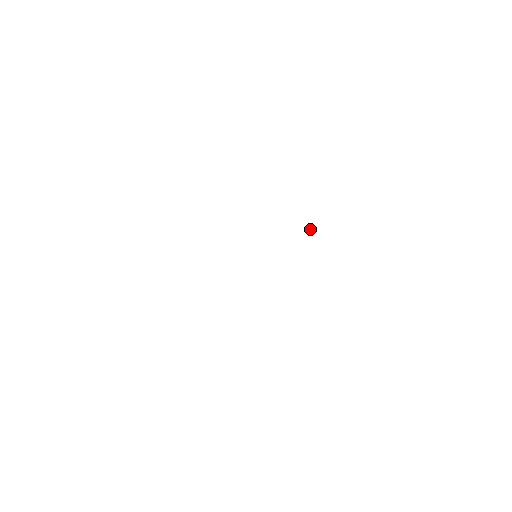
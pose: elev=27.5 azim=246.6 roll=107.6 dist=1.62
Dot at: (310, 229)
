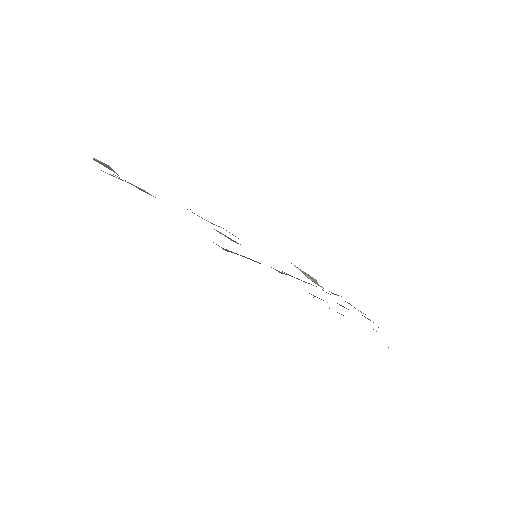
Dot at: (307, 276)
